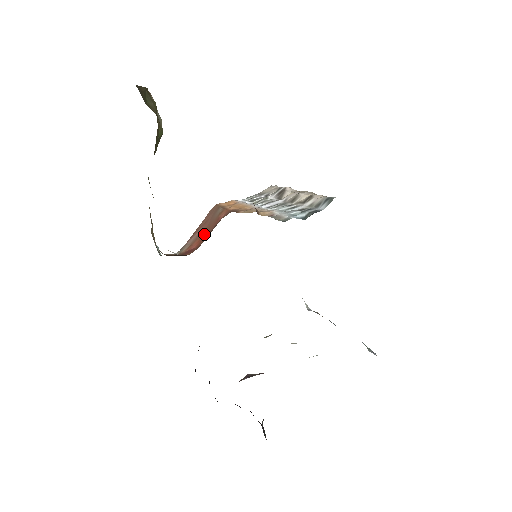
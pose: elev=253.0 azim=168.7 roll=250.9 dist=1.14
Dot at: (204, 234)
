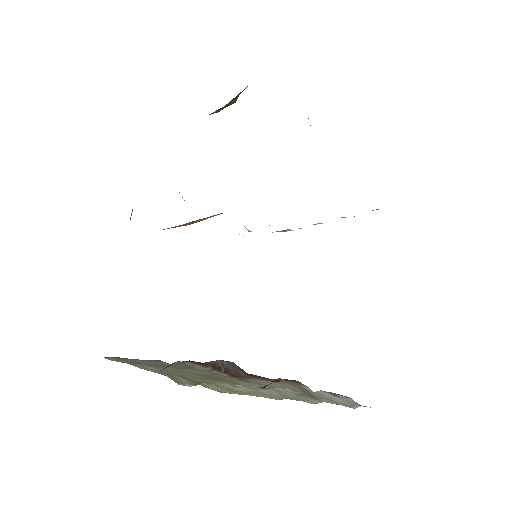
Dot at: occluded
